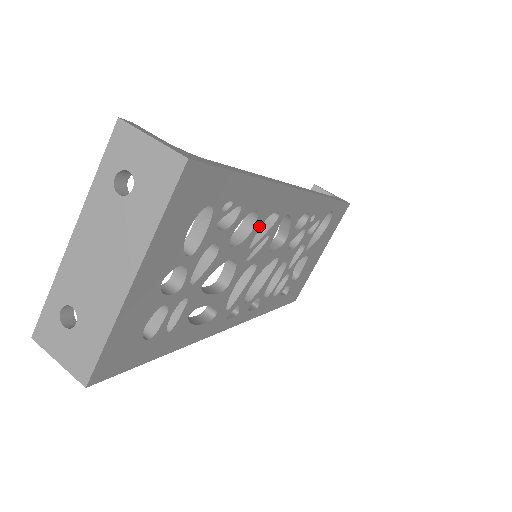
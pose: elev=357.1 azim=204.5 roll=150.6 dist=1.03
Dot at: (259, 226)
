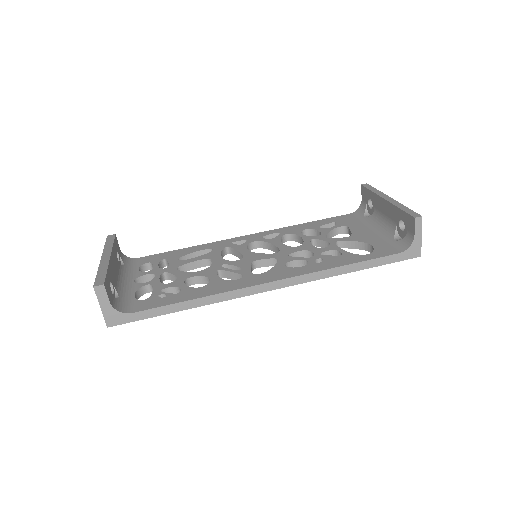
Dot at: occluded
